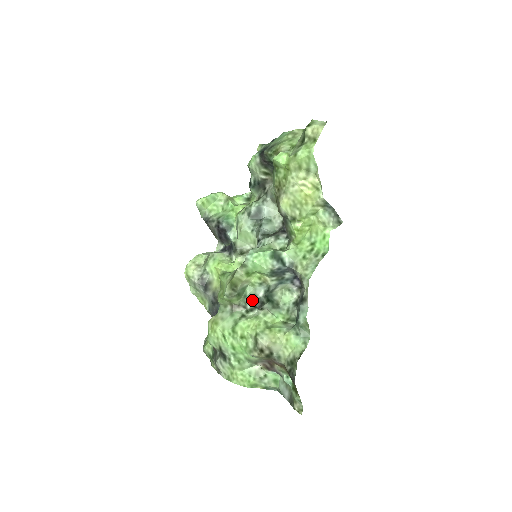
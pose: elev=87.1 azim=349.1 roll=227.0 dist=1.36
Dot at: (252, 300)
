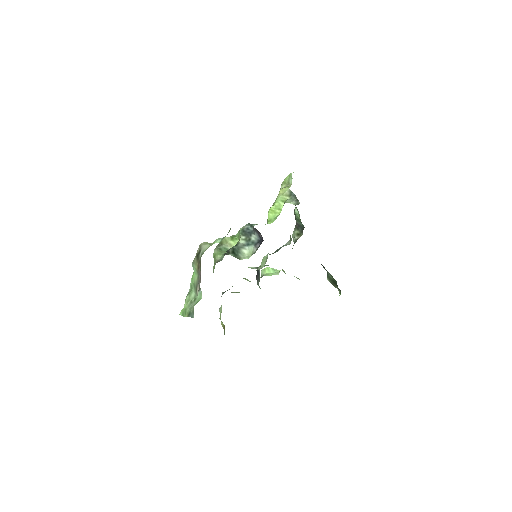
Dot at: occluded
